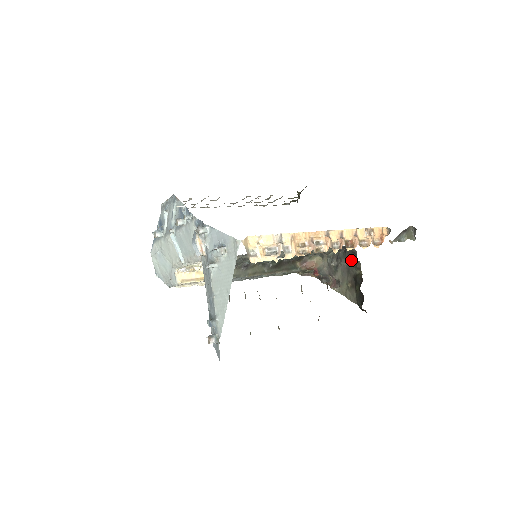
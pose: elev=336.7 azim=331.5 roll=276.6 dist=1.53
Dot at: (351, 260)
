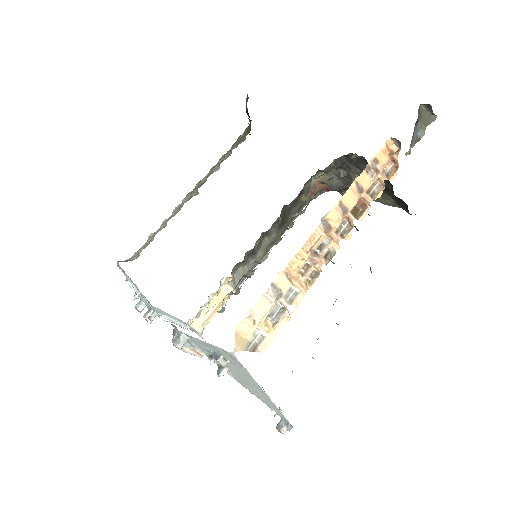
Dot at: (362, 166)
